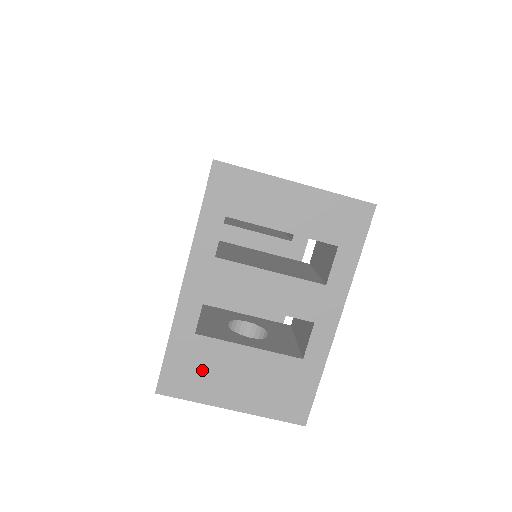
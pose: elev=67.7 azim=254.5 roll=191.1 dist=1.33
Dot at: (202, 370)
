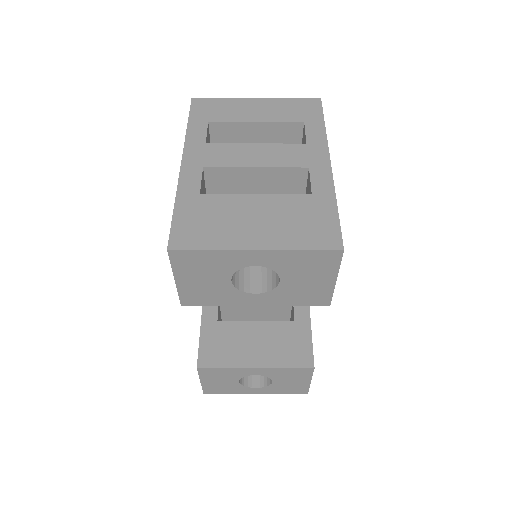
Dot at: (214, 221)
